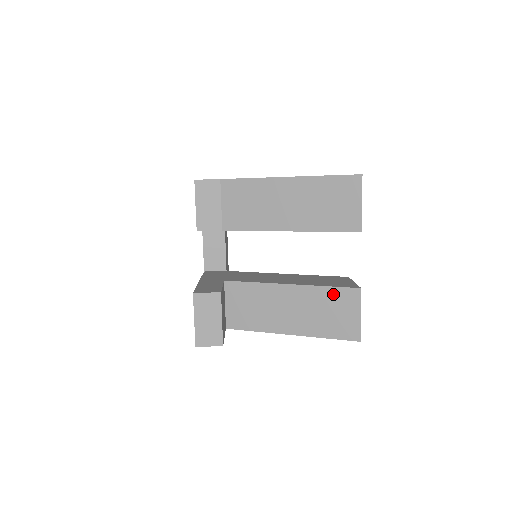
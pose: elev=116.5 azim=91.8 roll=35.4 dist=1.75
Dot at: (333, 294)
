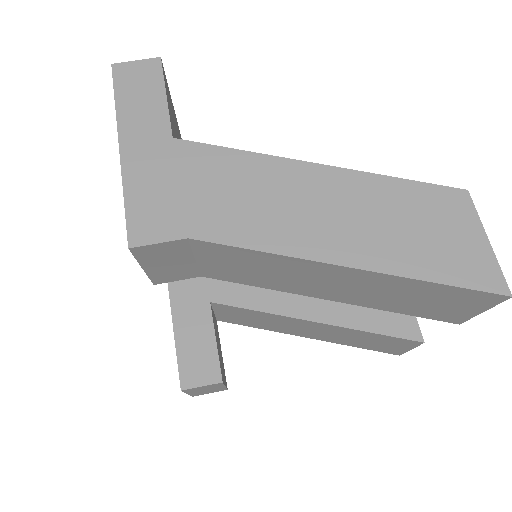
Dot at: (380, 337)
